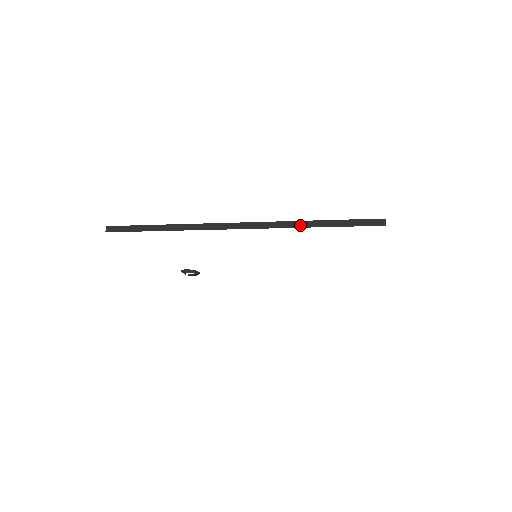
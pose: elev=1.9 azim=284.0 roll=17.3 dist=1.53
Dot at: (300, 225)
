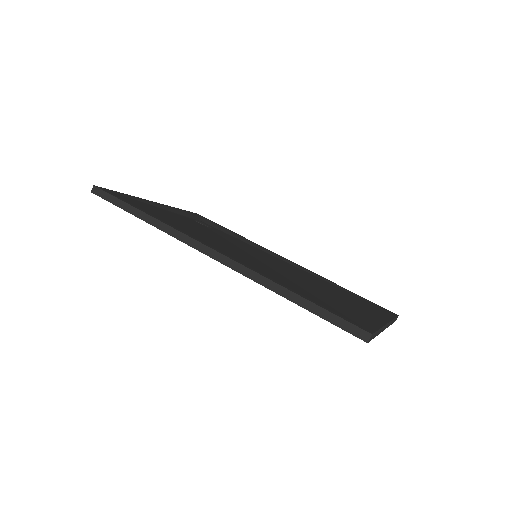
Dot at: (276, 289)
